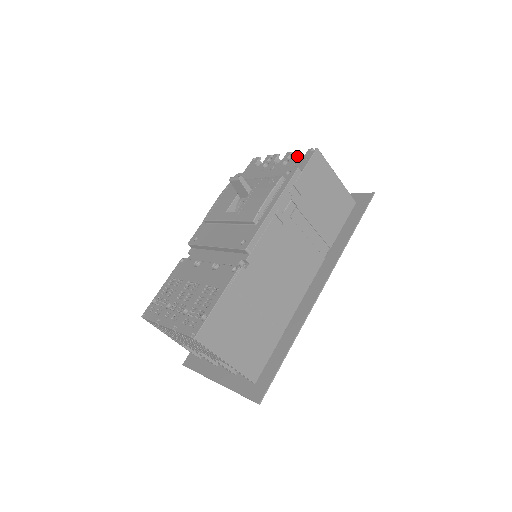
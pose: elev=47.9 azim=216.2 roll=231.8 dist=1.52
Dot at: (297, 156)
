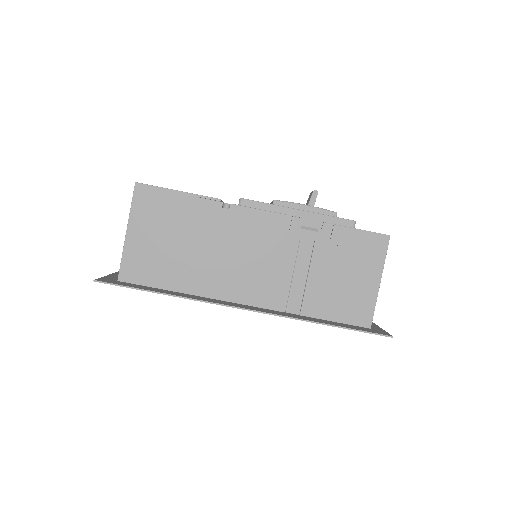
Dot at: occluded
